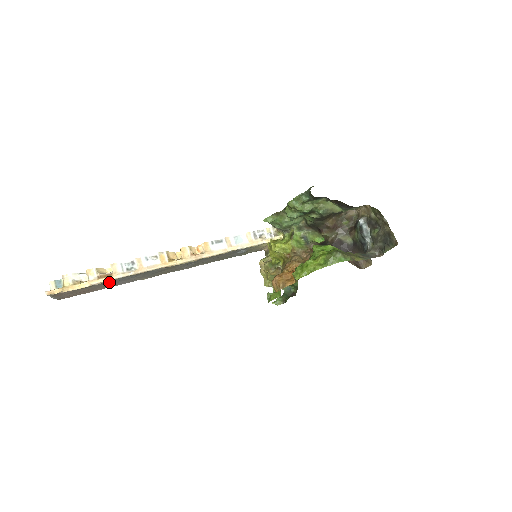
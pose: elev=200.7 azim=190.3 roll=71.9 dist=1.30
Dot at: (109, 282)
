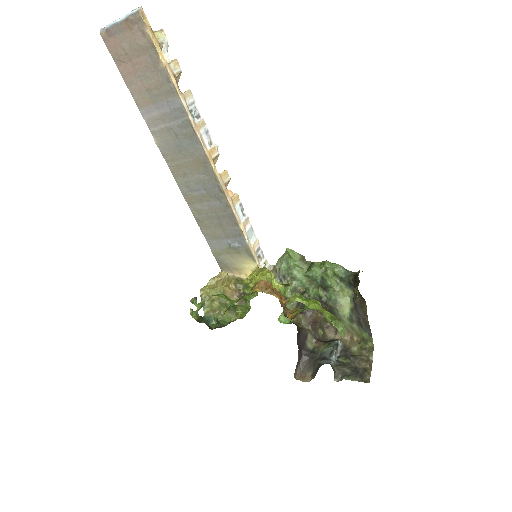
Dot at: (166, 92)
